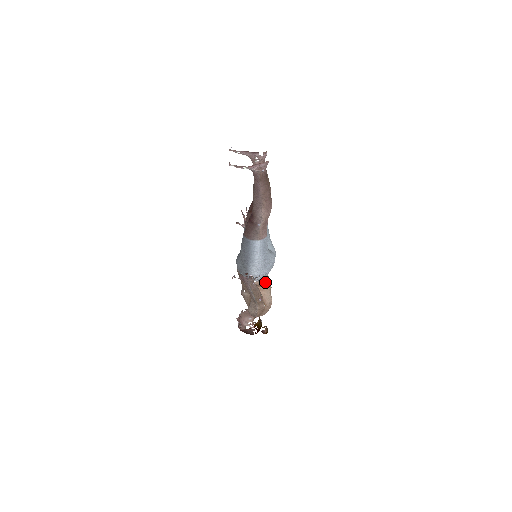
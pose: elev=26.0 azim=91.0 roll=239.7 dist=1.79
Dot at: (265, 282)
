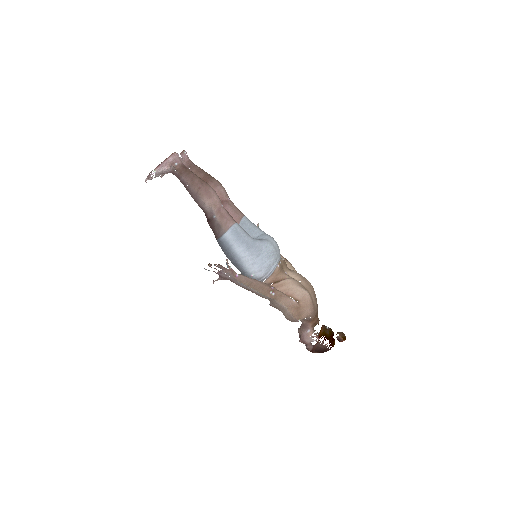
Dot at: (279, 275)
